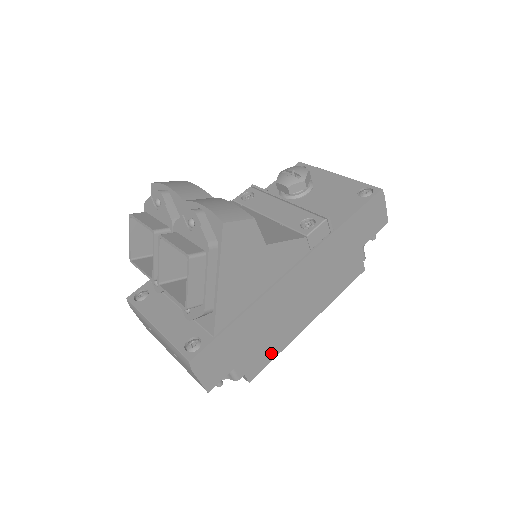
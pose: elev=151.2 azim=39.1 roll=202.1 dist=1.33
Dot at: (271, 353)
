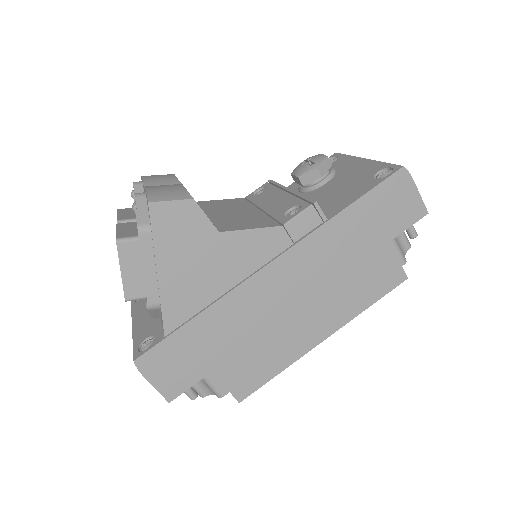
Dot at: (266, 371)
